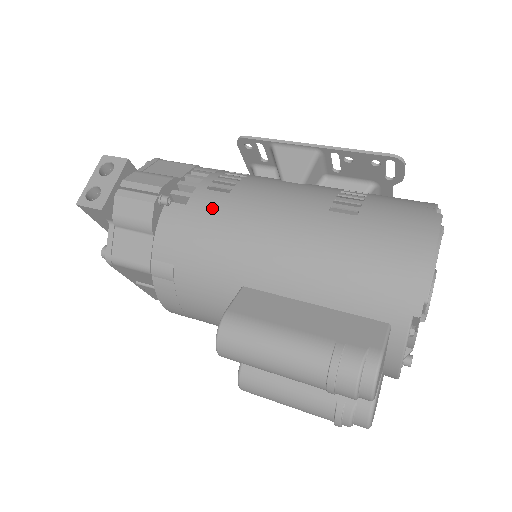
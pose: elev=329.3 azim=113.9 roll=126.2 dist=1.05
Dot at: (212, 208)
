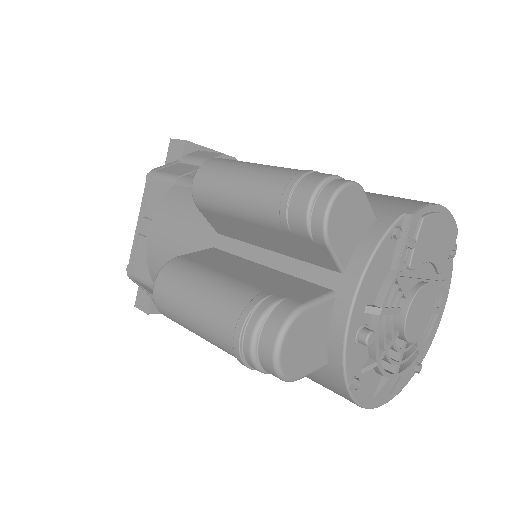
Dot at: occluded
